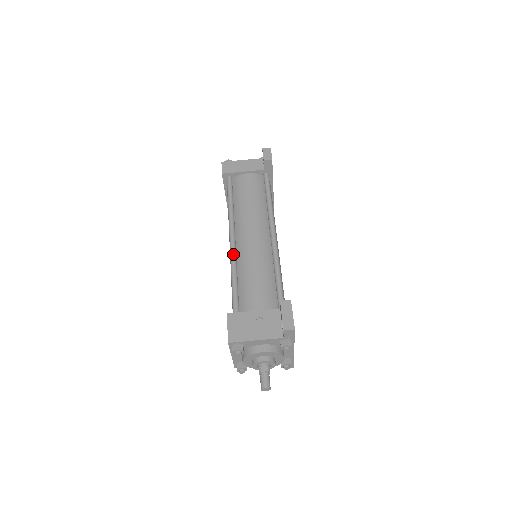
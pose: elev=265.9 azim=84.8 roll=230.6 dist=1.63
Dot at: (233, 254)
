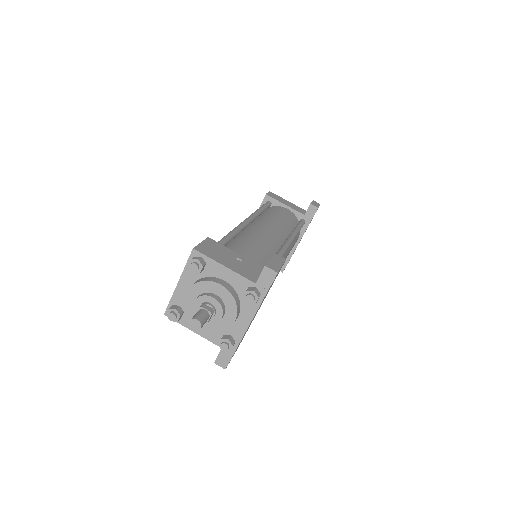
Dot at: (242, 225)
